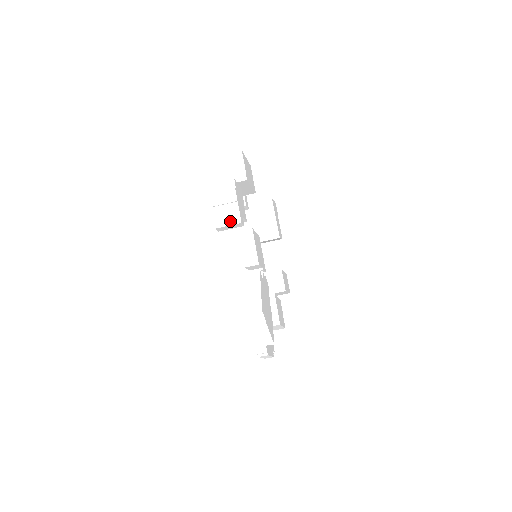
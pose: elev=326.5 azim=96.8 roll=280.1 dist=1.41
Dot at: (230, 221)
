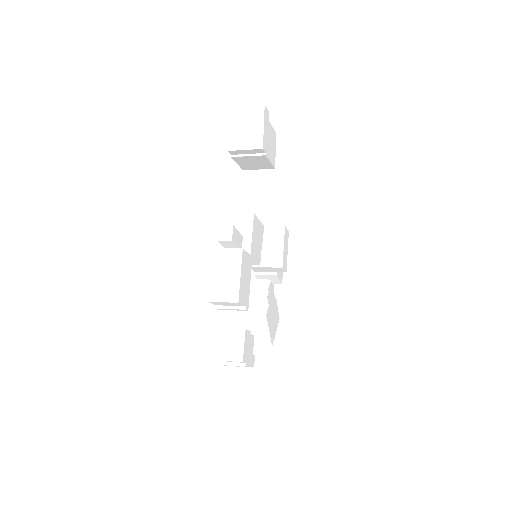
Dot at: occluded
